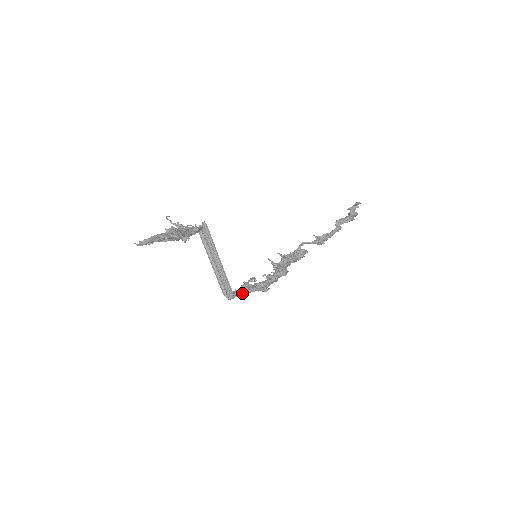
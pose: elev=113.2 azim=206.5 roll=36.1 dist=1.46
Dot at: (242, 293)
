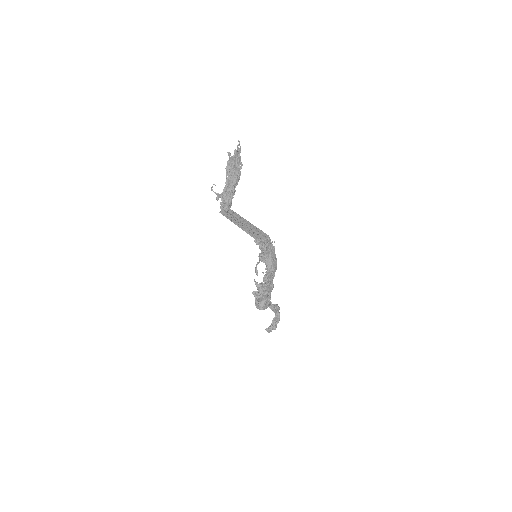
Dot at: (269, 244)
